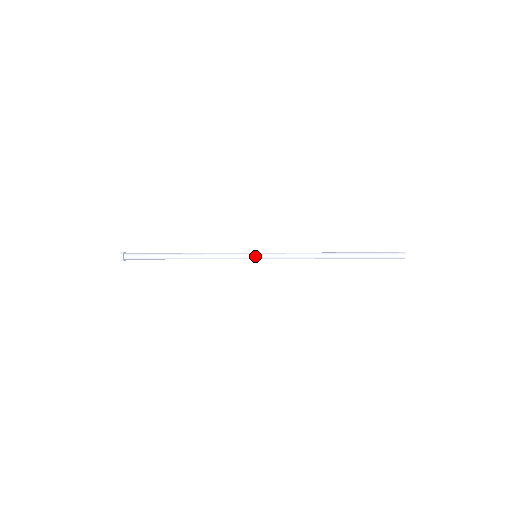
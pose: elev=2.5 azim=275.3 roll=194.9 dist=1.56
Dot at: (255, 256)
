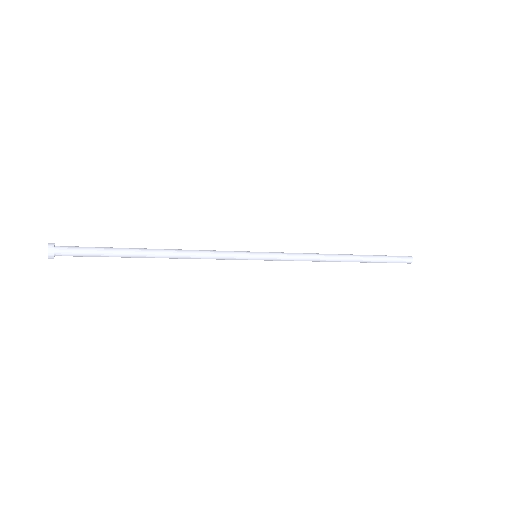
Dot at: (256, 252)
